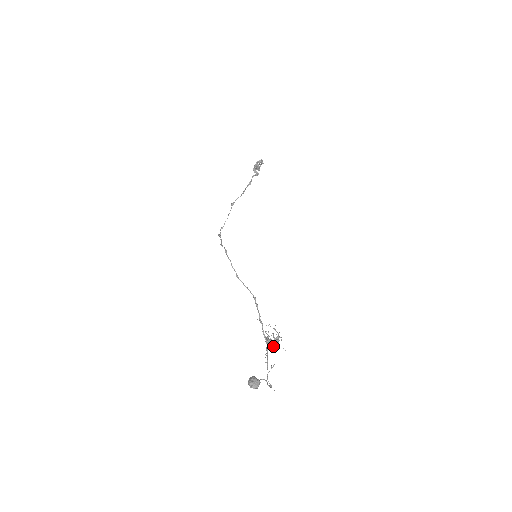
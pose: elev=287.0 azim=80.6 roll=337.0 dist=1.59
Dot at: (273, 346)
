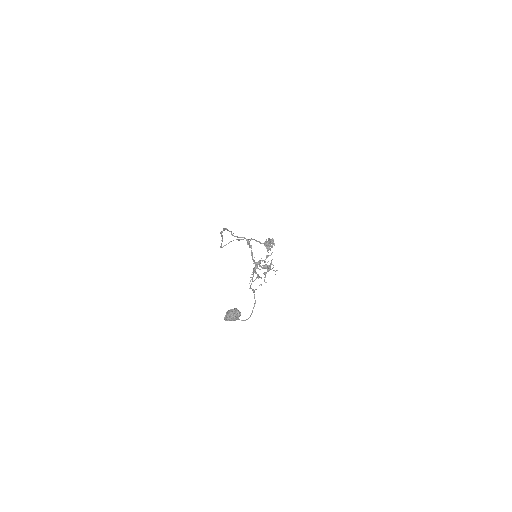
Dot at: (262, 265)
